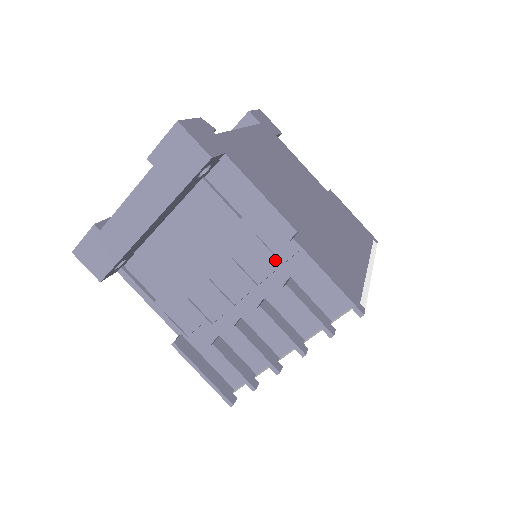
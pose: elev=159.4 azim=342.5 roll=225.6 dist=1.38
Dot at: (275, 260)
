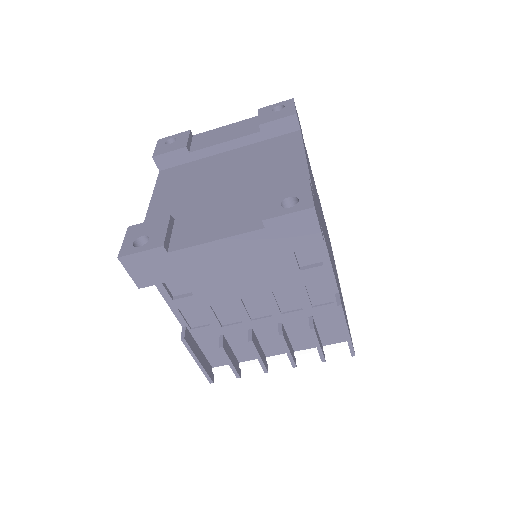
Dot at: (308, 303)
